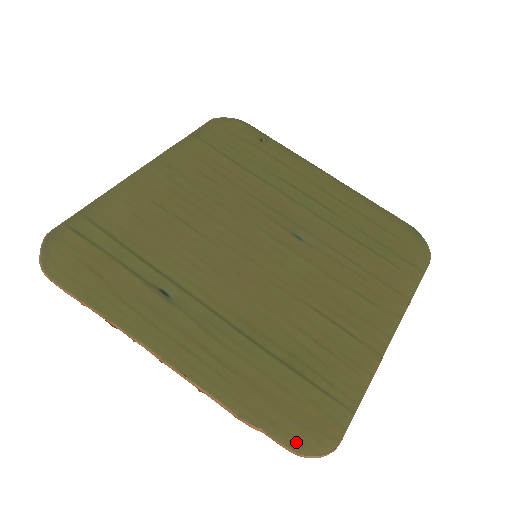
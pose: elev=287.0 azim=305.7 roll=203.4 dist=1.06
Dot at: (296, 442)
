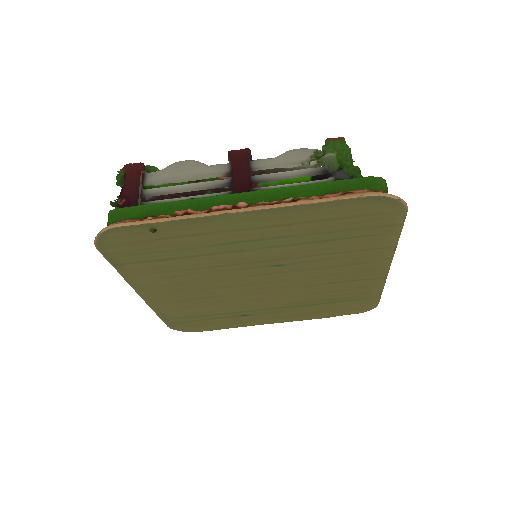
Dot at: (356, 312)
